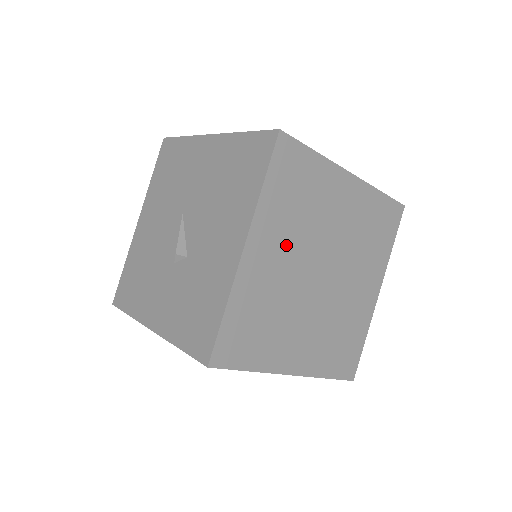
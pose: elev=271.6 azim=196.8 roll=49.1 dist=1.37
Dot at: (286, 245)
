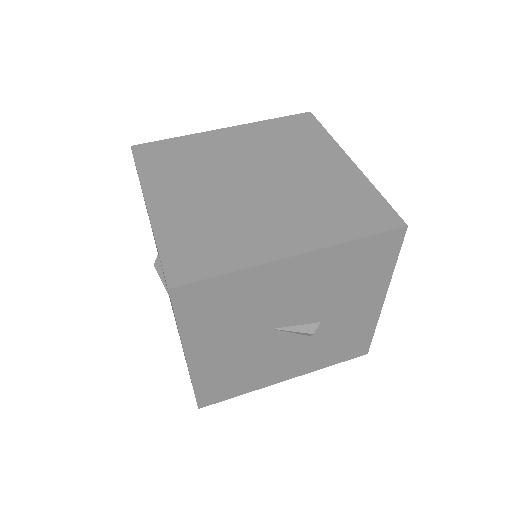
Dot at: (249, 147)
